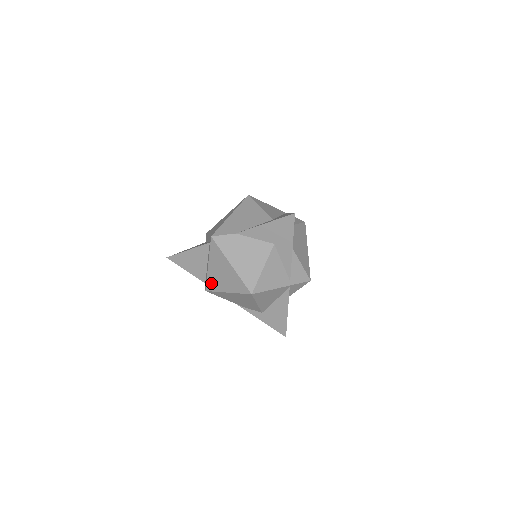
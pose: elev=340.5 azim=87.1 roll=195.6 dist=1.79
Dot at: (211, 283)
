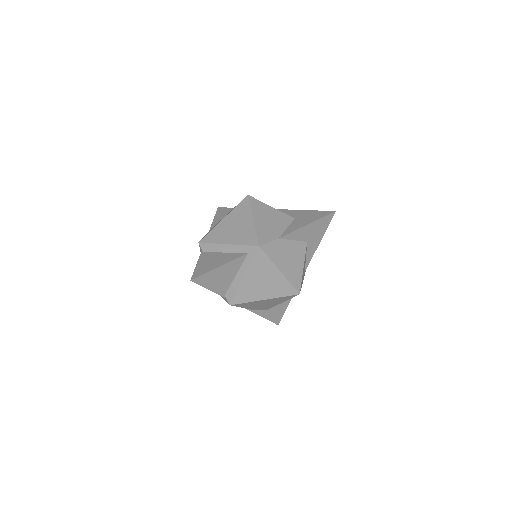
Dot at: (242, 295)
